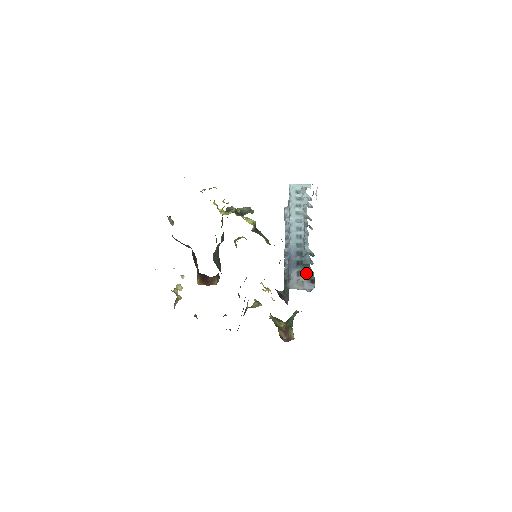
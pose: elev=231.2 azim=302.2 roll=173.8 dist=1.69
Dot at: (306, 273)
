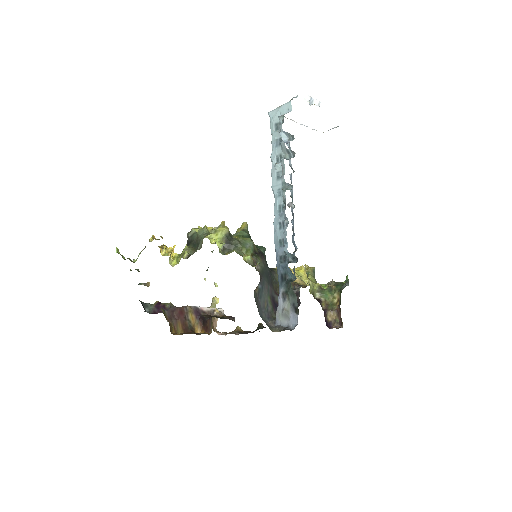
Dot at: (289, 297)
